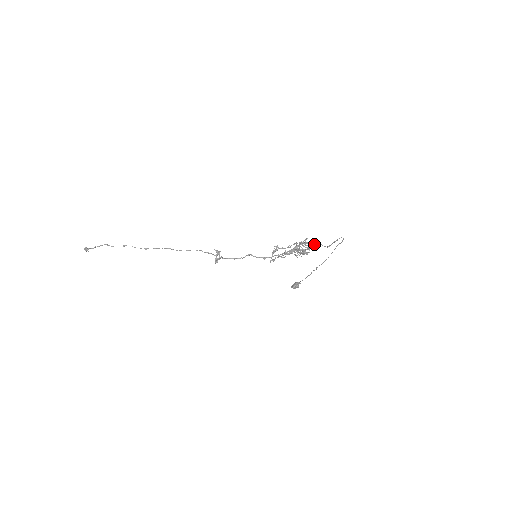
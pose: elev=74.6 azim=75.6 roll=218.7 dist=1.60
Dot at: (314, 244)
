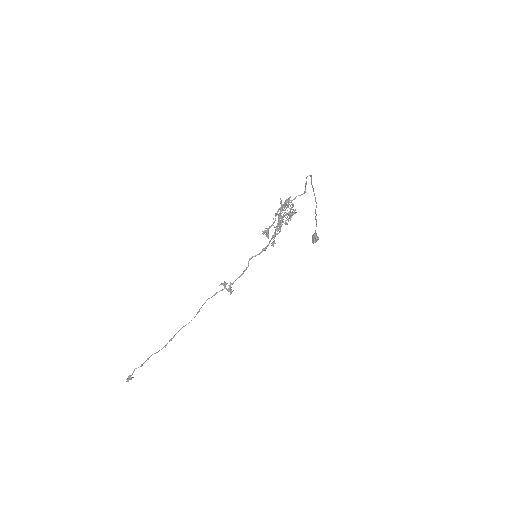
Dot at: (291, 201)
